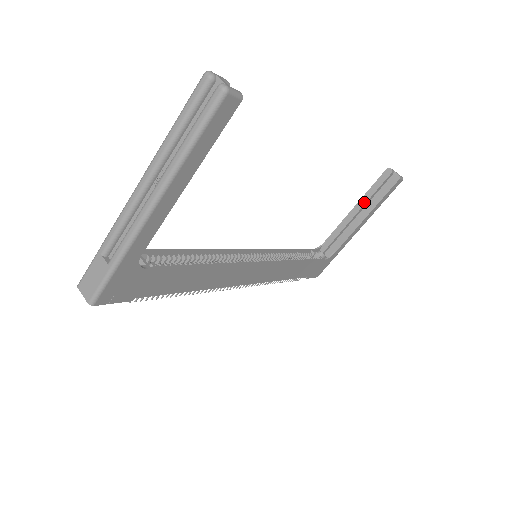
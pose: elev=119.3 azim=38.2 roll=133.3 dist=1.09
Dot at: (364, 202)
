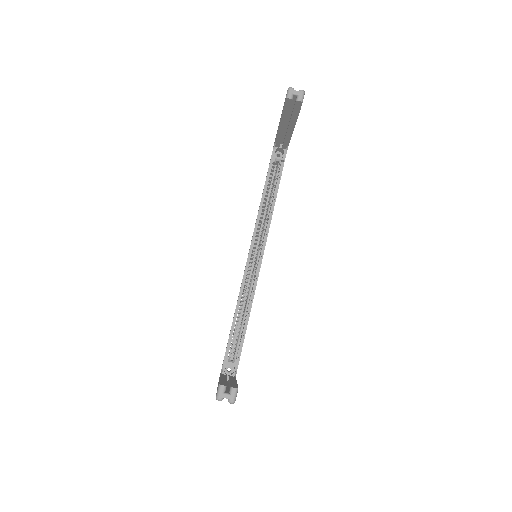
Dot at: (285, 120)
